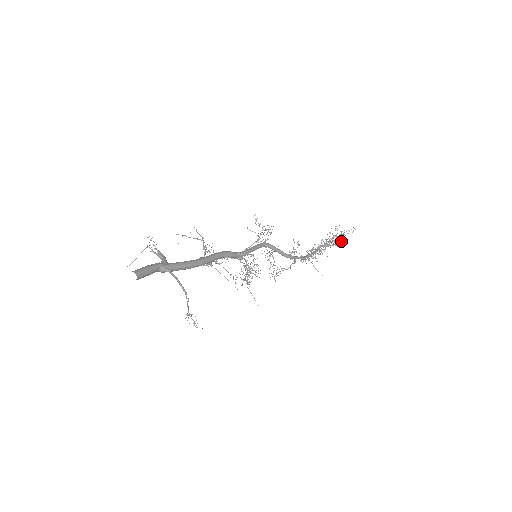
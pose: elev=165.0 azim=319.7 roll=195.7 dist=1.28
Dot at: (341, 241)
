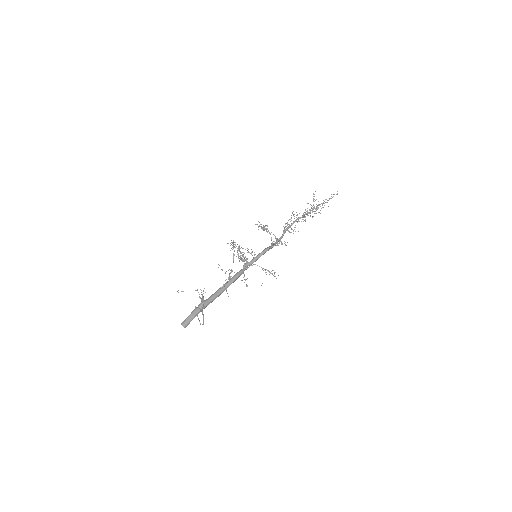
Dot at: occluded
